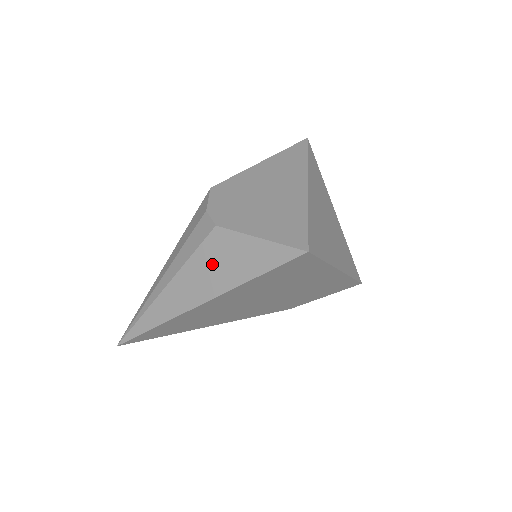
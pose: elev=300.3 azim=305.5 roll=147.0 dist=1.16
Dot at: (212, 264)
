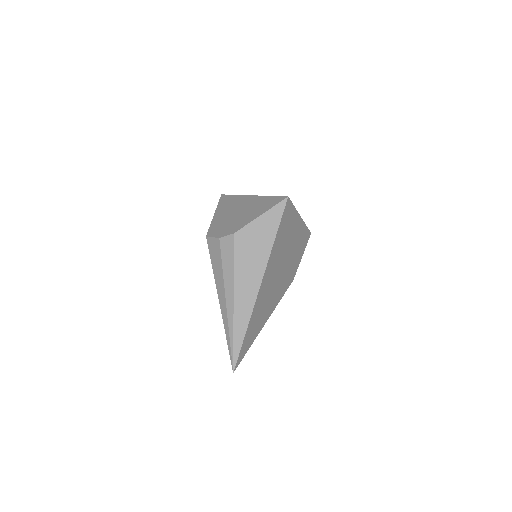
Dot at: (249, 253)
